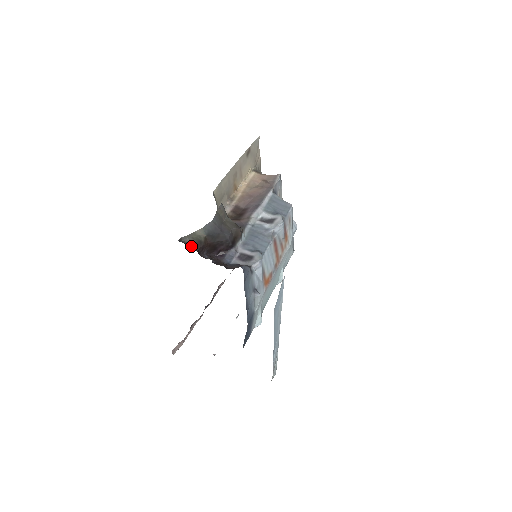
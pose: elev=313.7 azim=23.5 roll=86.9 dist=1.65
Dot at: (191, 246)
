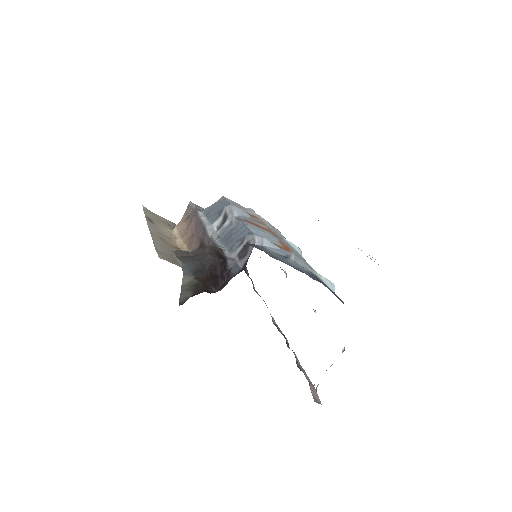
Dot at: (194, 295)
